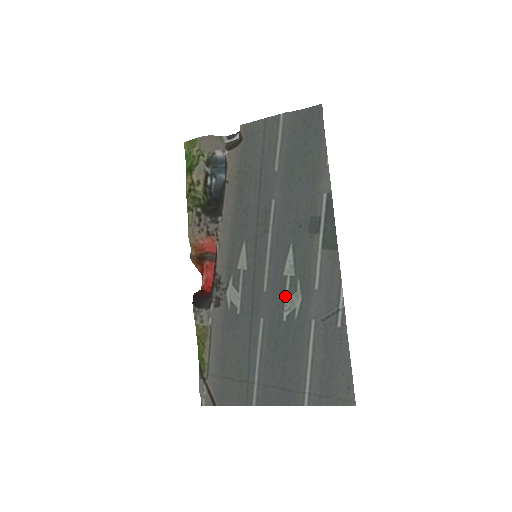
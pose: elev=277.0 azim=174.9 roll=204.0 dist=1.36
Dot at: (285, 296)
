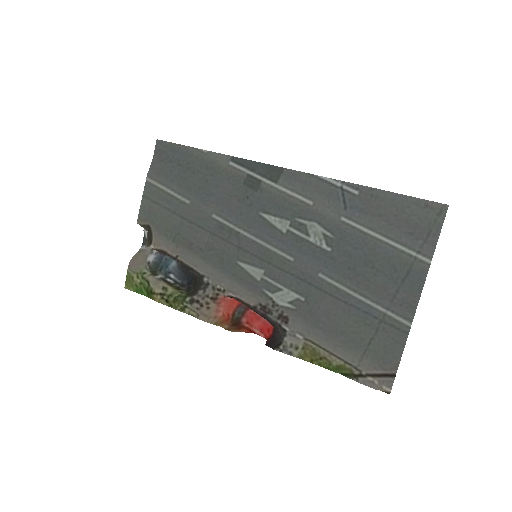
Dot at: (306, 239)
